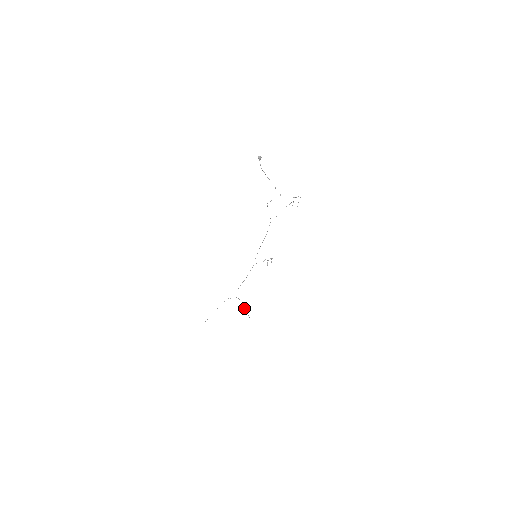
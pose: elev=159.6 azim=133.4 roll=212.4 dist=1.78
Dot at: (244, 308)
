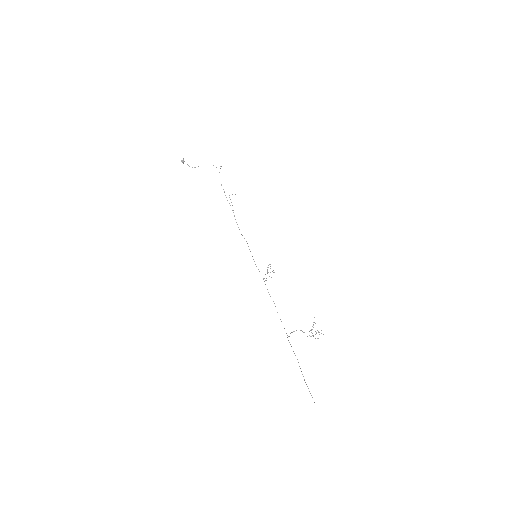
Dot at: occluded
